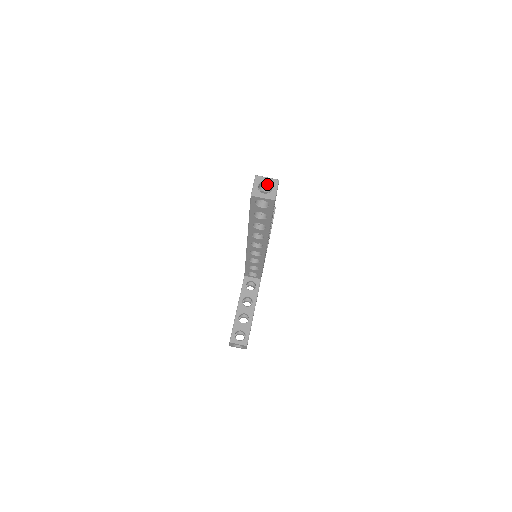
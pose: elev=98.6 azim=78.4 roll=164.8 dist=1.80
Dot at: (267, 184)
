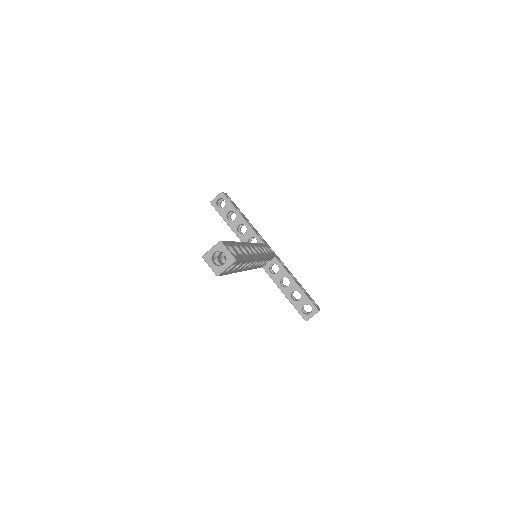
Dot at: occluded
